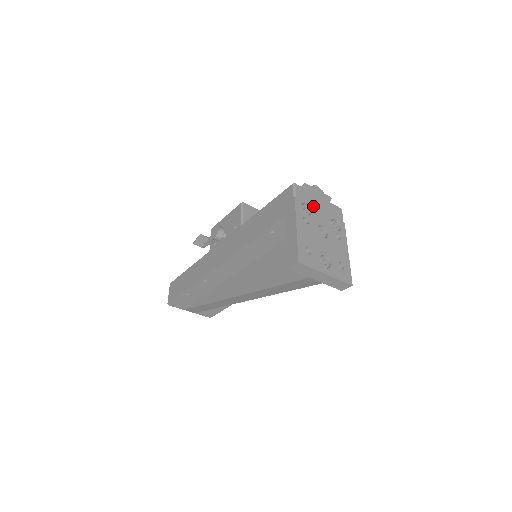
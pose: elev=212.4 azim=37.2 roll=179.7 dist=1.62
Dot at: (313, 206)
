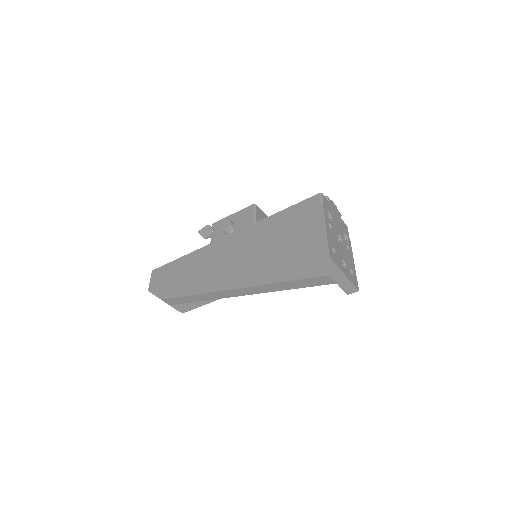
Dot at: (333, 216)
